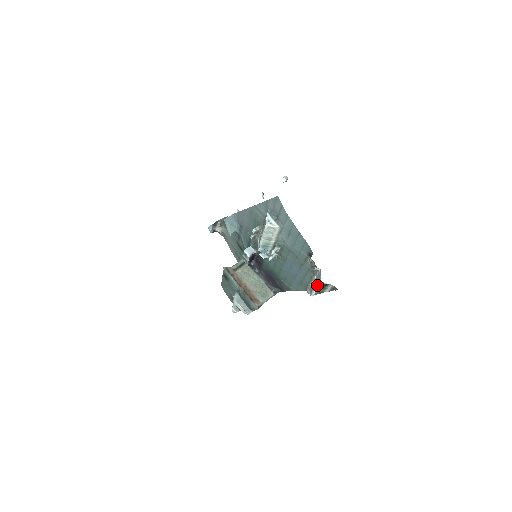
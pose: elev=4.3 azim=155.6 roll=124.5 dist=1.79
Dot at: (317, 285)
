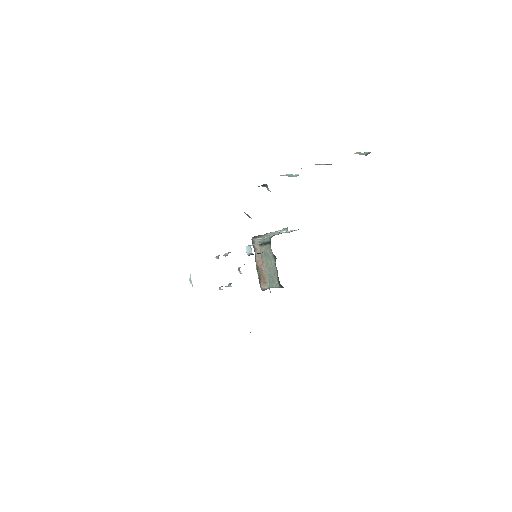
Dot at: occluded
